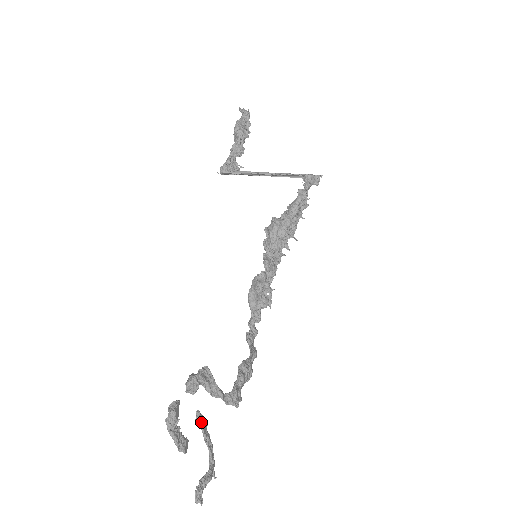
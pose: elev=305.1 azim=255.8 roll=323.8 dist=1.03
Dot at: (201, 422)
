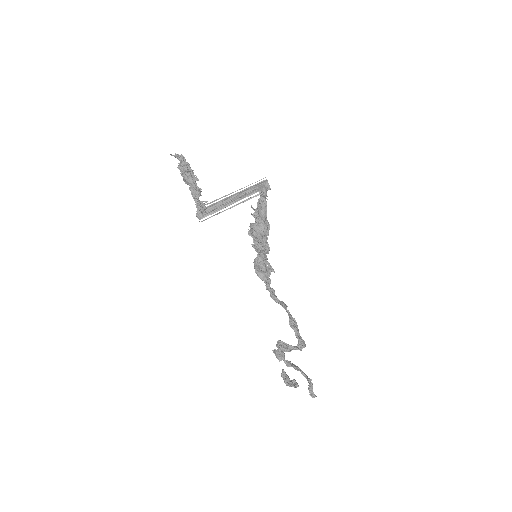
Dot at: (289, 364)
